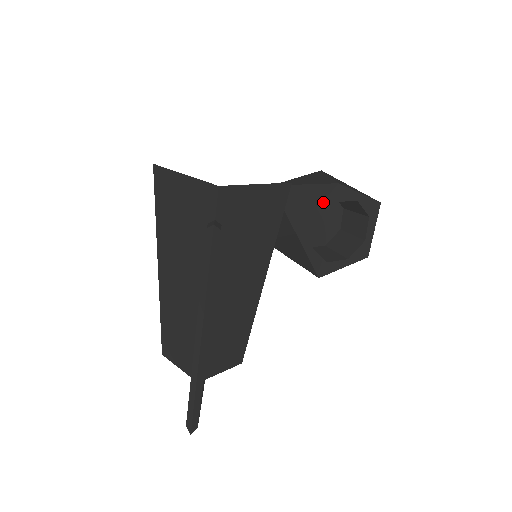
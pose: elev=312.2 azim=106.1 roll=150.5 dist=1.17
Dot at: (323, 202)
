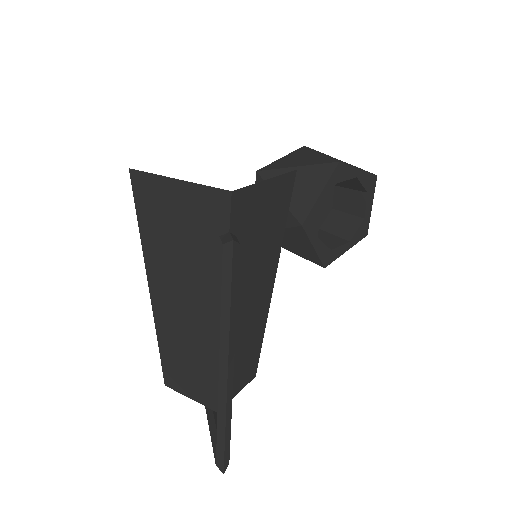
Dot at: (326, 185)
